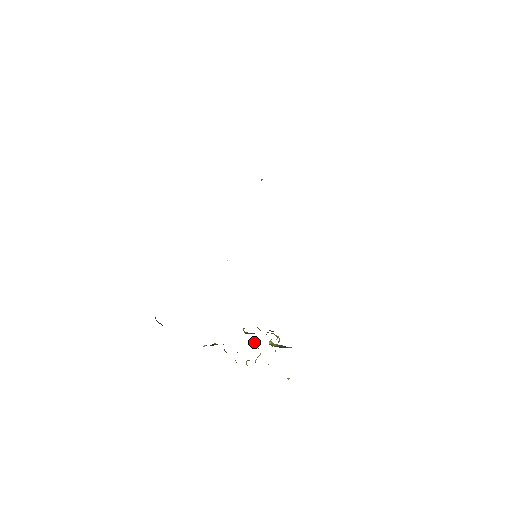
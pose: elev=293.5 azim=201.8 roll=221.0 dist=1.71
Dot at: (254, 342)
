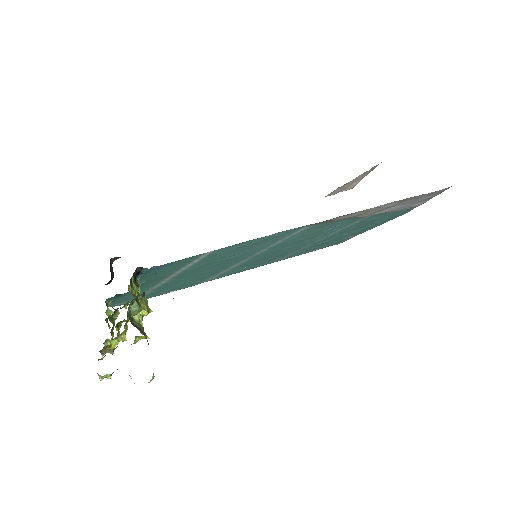
Dot at: occluded
